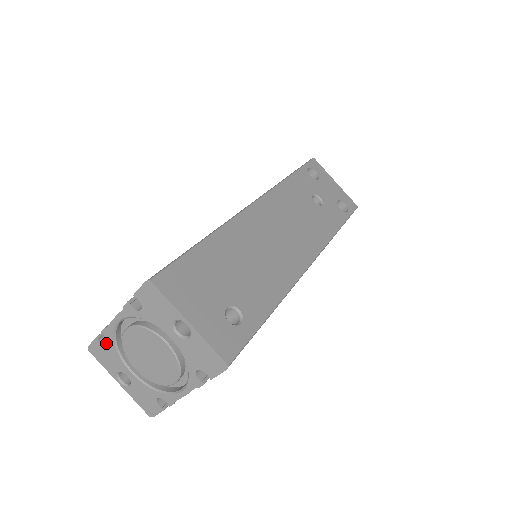
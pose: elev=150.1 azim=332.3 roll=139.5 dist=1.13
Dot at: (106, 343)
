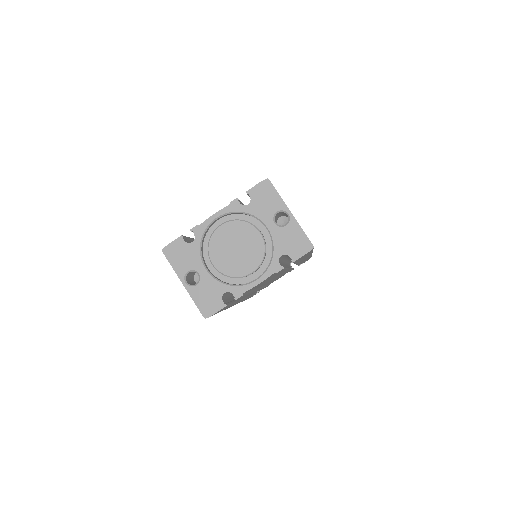
Dot at: (188, 242)
